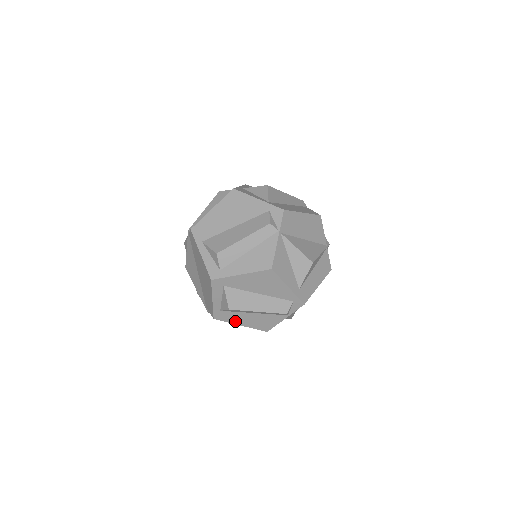
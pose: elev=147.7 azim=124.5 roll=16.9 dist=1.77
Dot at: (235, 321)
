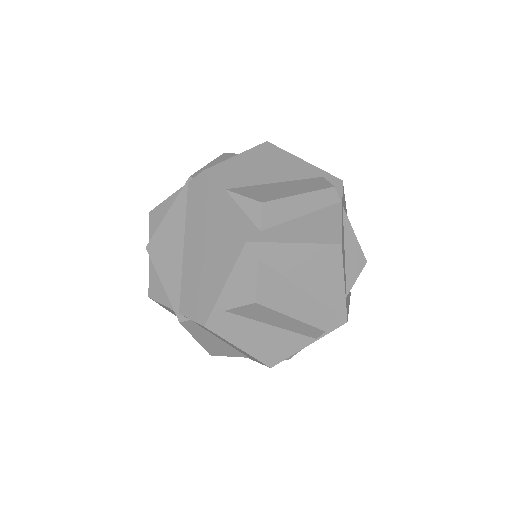
Dot at: (235, 337)
